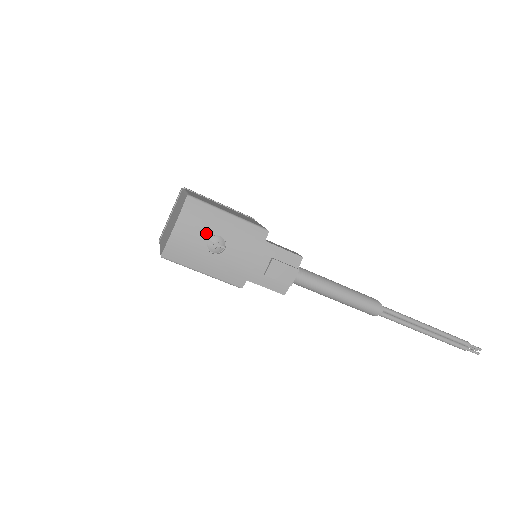
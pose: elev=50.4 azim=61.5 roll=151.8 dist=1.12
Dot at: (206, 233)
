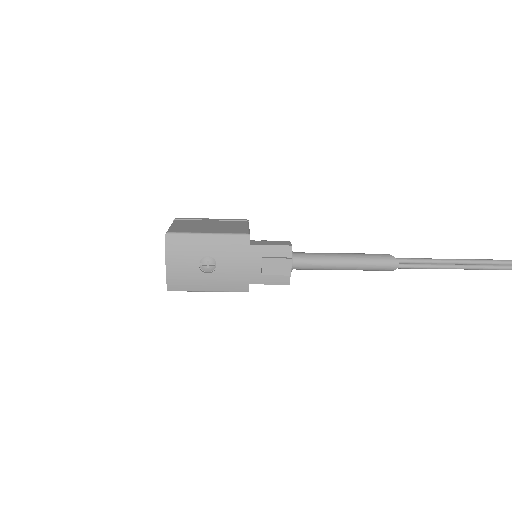
Dot at: (194, 259)
